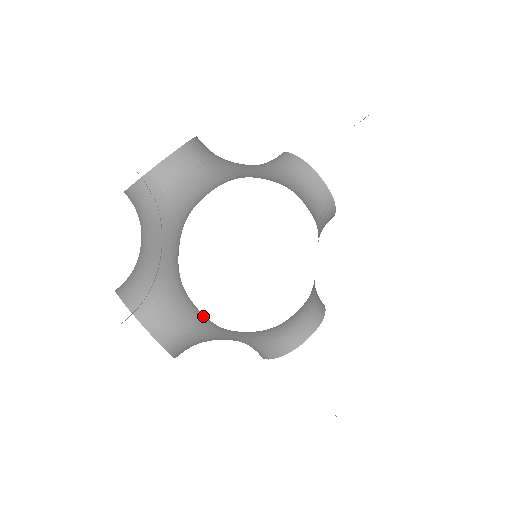
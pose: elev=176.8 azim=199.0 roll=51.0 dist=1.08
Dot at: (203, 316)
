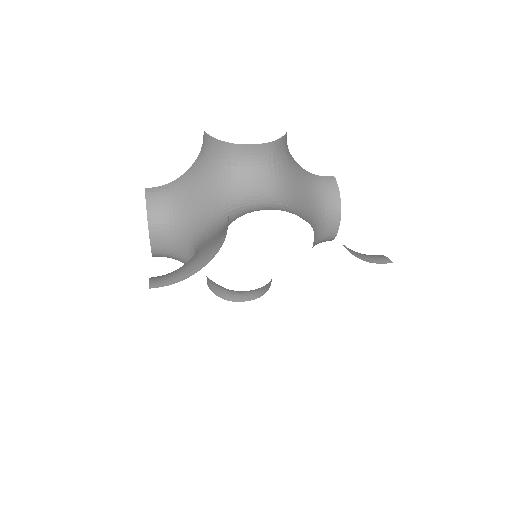
Dot at: occluded
